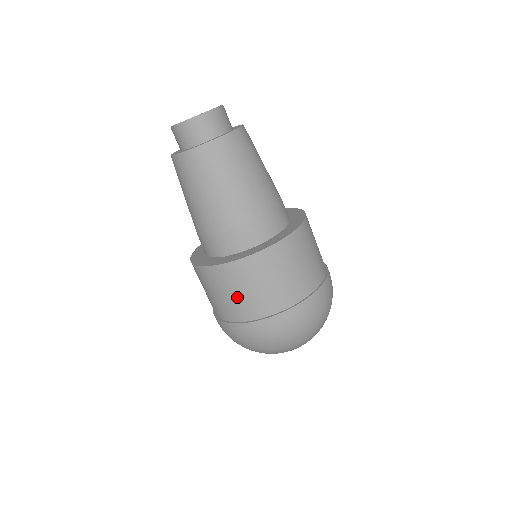
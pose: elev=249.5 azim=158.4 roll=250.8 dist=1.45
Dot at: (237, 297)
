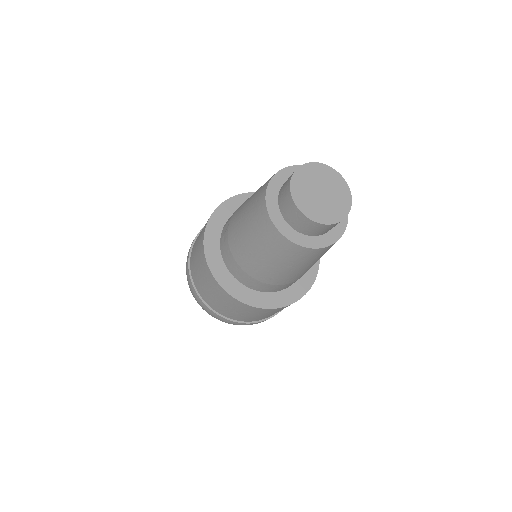
Dot at: (227, 308)
